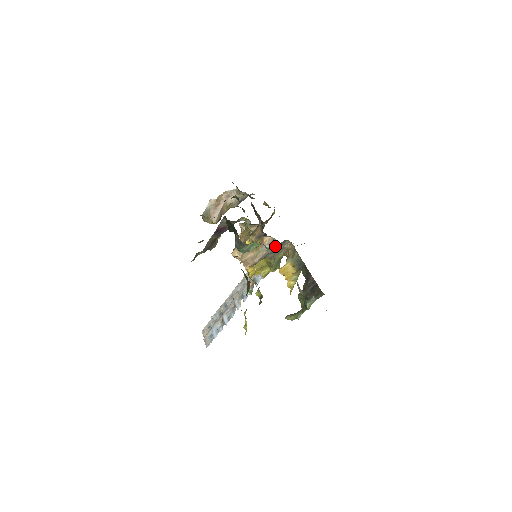
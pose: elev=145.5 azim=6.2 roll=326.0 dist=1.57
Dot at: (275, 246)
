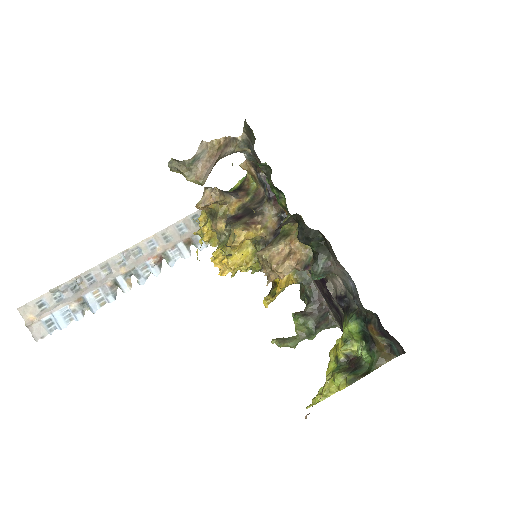
Dot at: occluded
